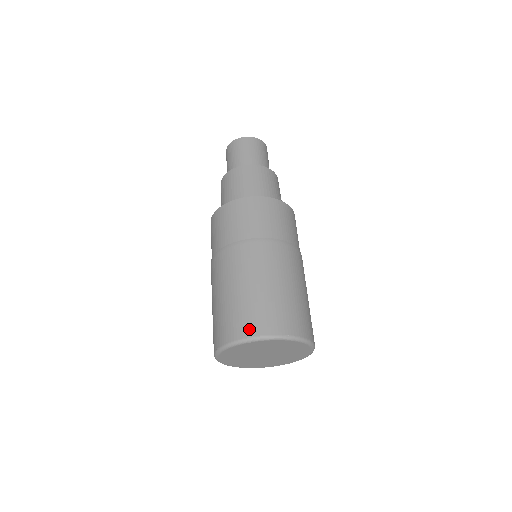
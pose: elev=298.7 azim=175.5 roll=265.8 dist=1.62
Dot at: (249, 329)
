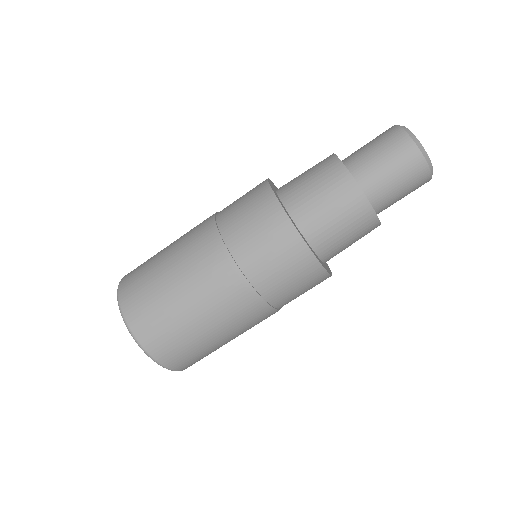
Dot at: (138, 326)
